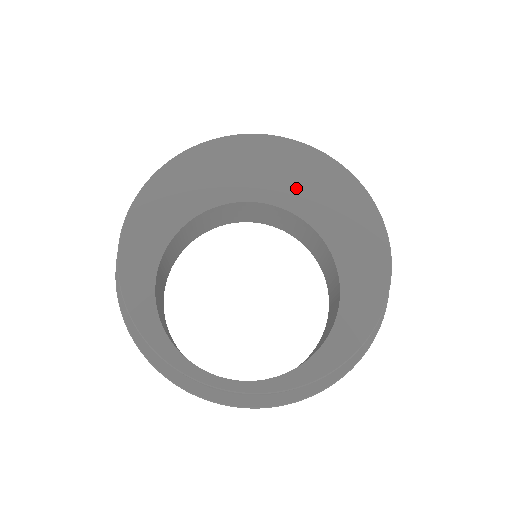
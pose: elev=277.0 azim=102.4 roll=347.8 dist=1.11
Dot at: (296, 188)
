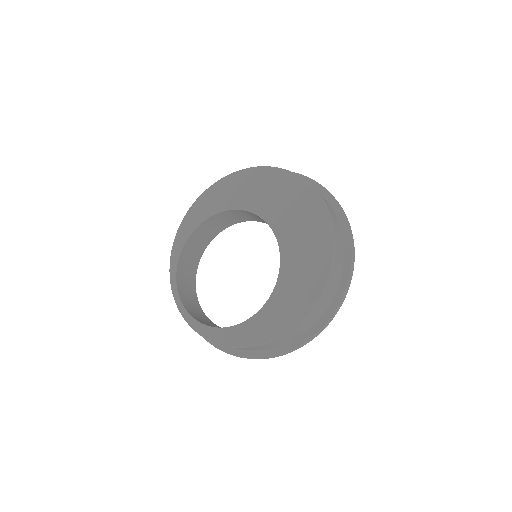
Dot at: (295, 235)
